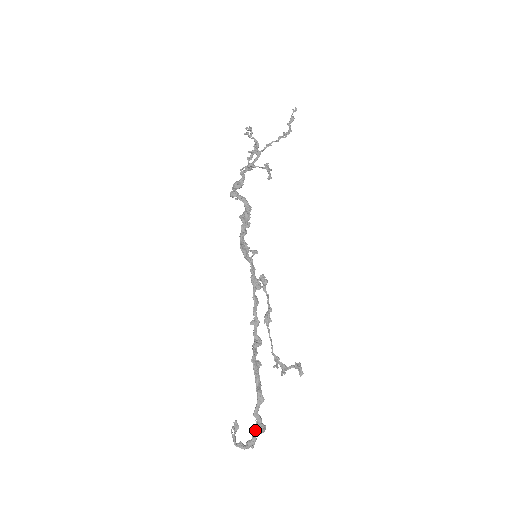
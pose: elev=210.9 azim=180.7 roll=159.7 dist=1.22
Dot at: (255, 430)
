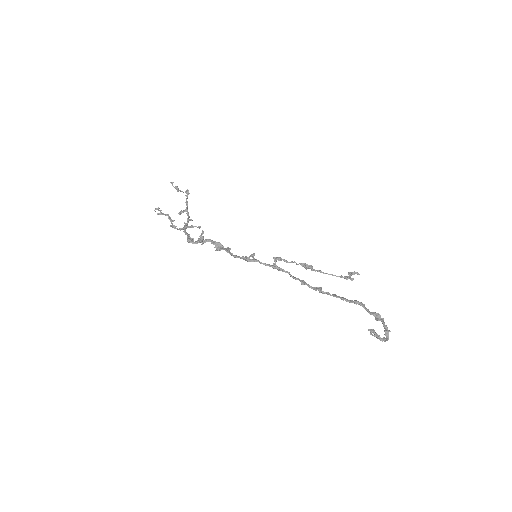
Dot at: (381, 320)
